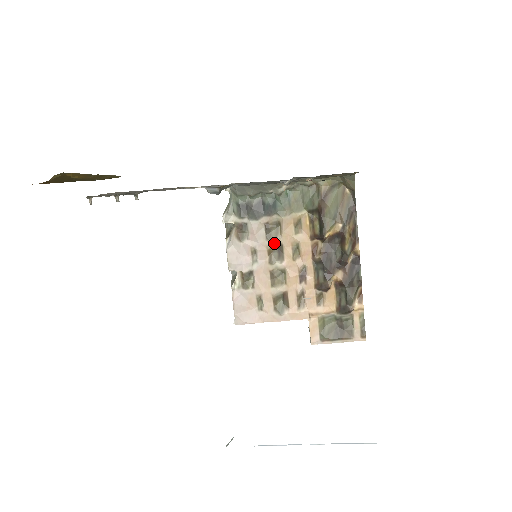
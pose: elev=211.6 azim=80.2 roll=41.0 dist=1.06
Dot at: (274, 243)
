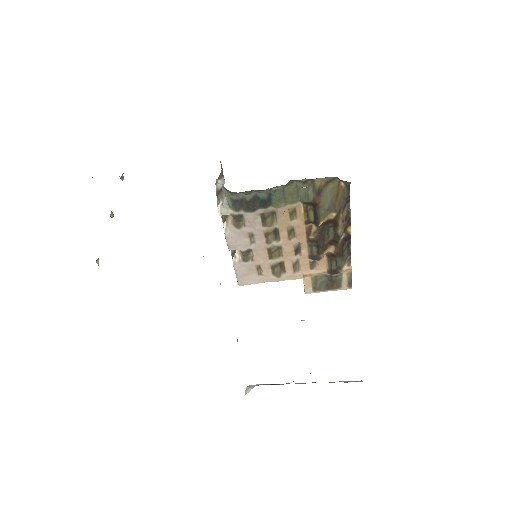
Dot at: (270, 228)
